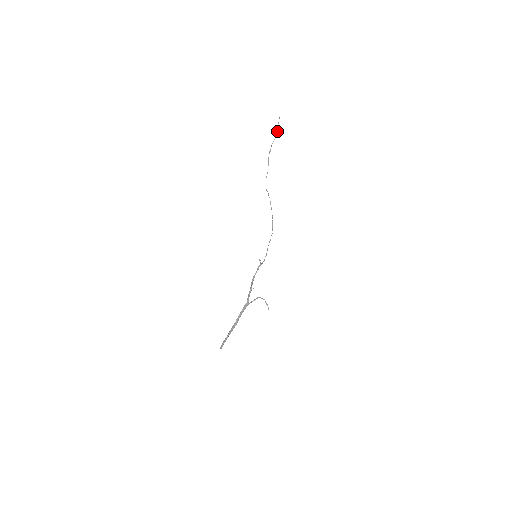
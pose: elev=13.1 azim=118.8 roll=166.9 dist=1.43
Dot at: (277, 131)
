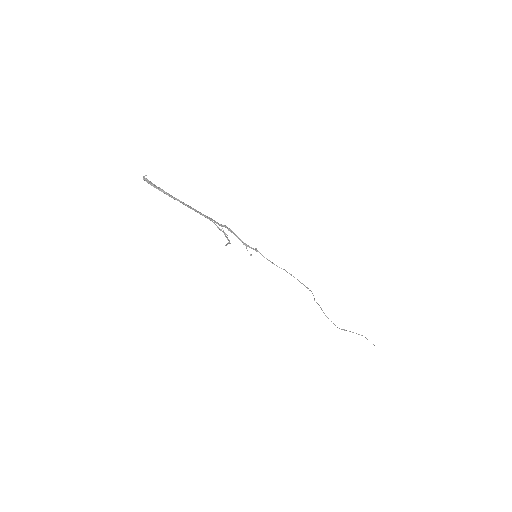
Dot at: occluded
